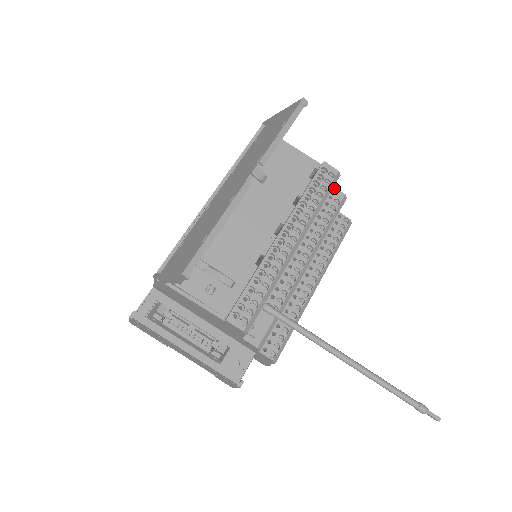
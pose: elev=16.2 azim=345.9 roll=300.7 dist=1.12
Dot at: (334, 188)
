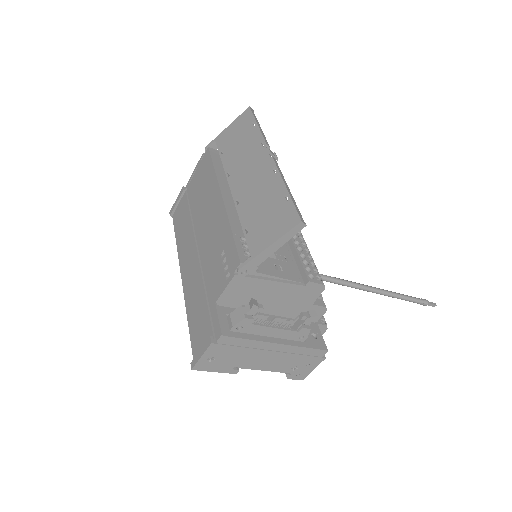
Dot at: occluded
